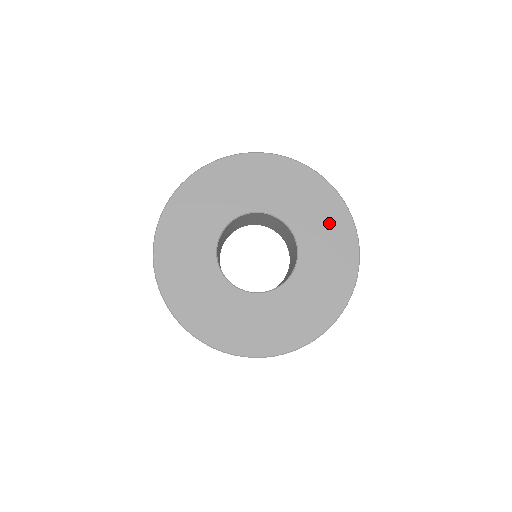
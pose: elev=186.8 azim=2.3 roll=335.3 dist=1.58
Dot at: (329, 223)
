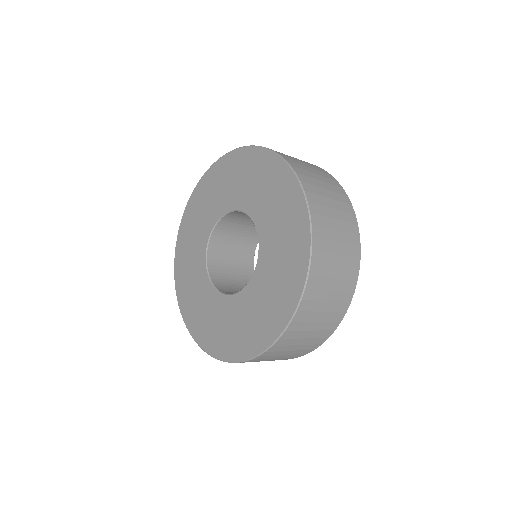
Dot at: (272, 186)
